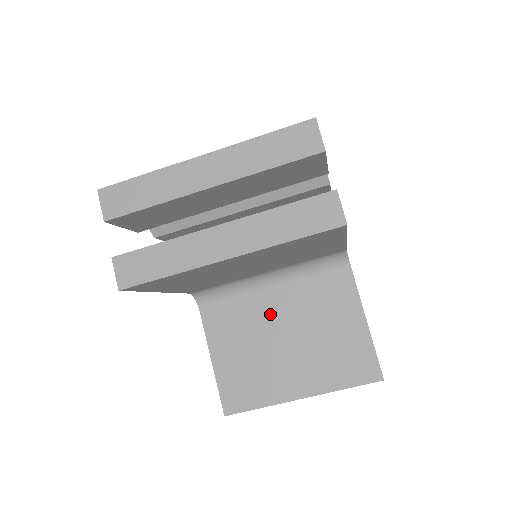
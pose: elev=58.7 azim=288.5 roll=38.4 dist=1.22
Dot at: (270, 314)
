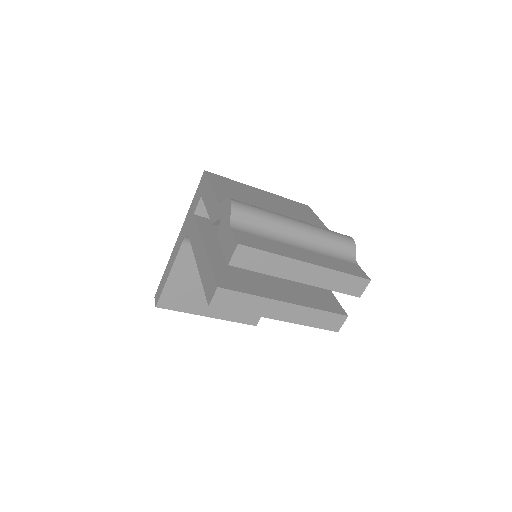
Dot at: occluded
